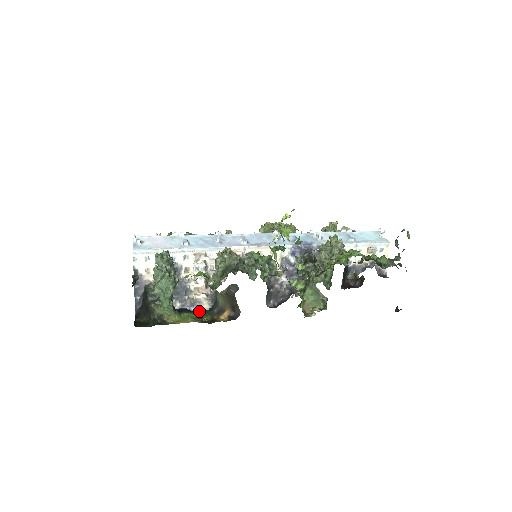
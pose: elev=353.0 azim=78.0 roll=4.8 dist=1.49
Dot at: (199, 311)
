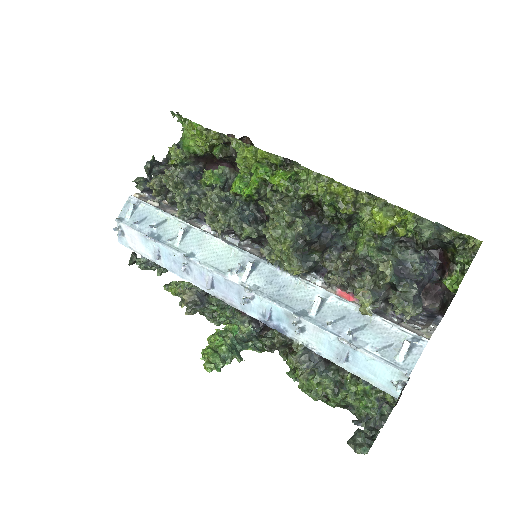
Dot at: occluded
